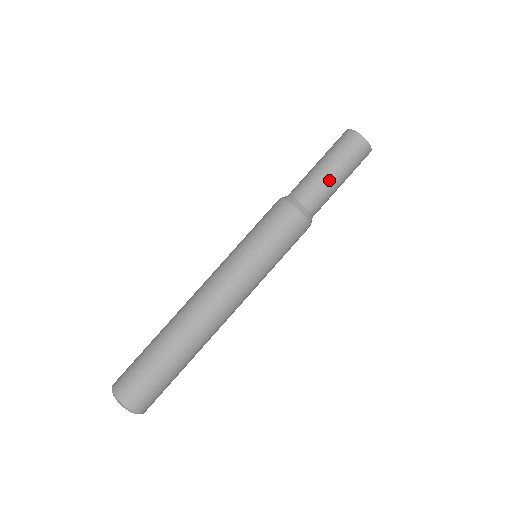
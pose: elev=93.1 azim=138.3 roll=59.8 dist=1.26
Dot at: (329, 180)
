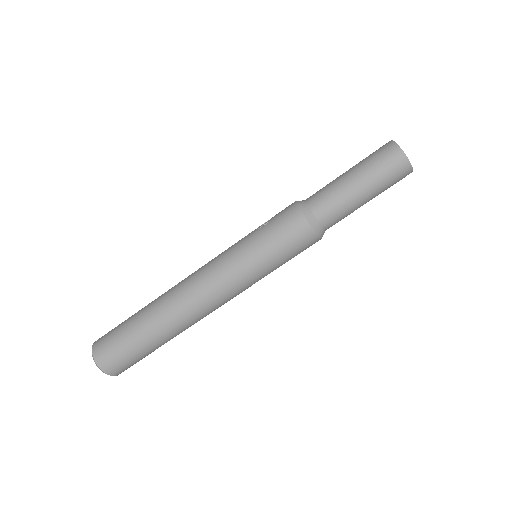
Dot at: (358, 205)
